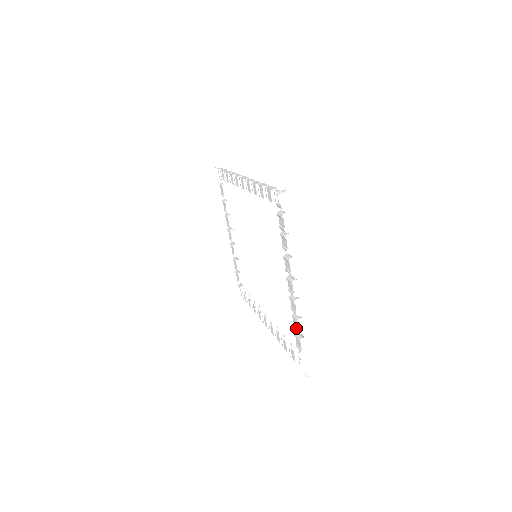
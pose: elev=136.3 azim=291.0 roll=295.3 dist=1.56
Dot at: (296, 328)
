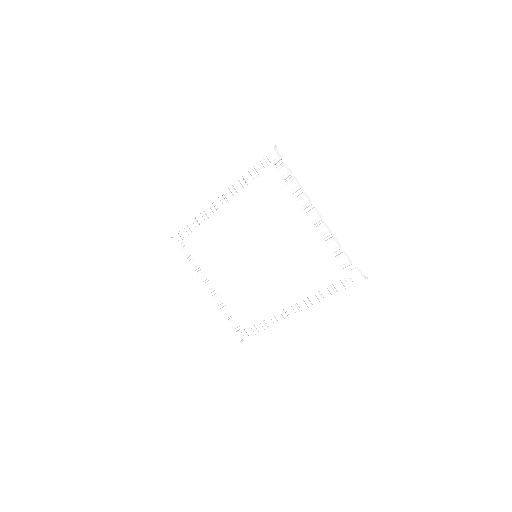
Dot at: (335, 248)
